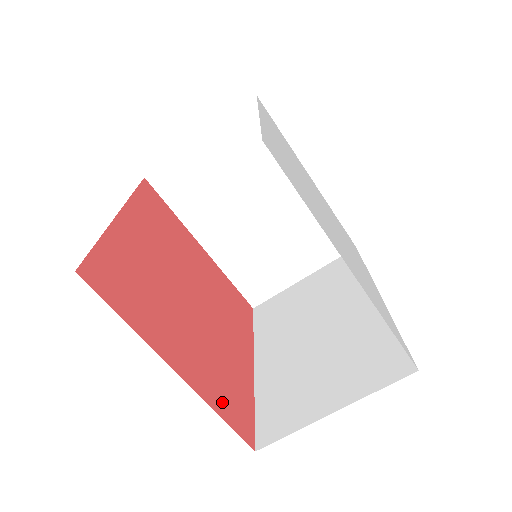
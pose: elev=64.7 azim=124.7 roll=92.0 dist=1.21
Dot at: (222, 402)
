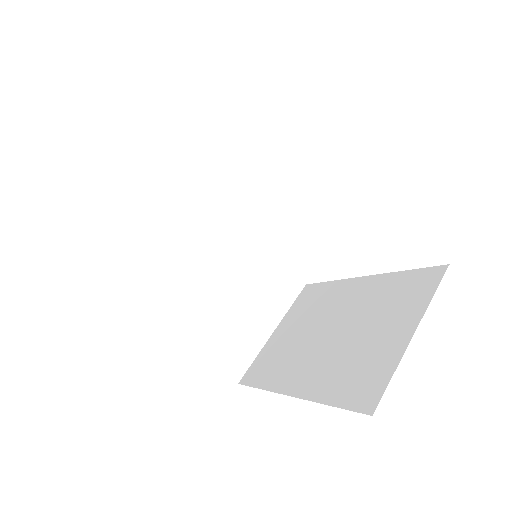
Dot at: occluded
